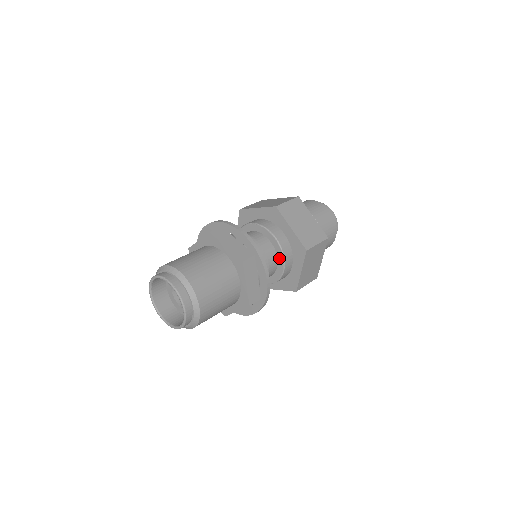
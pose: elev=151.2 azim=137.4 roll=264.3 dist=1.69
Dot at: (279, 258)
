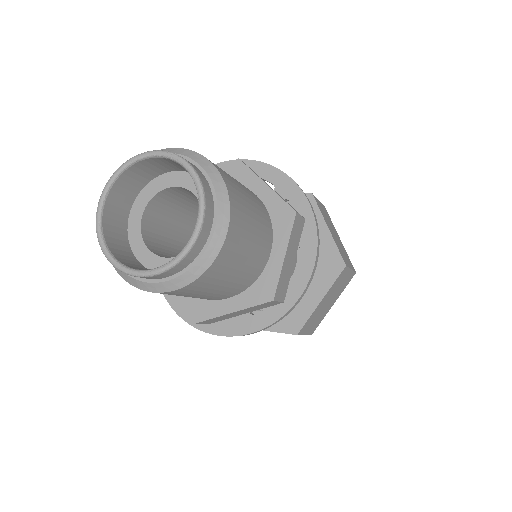
Dot at: occluded
